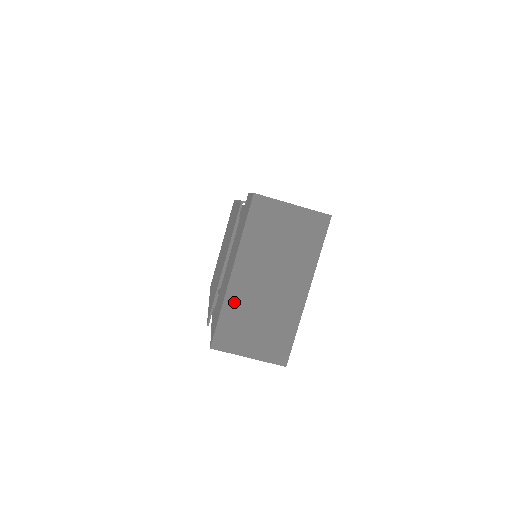
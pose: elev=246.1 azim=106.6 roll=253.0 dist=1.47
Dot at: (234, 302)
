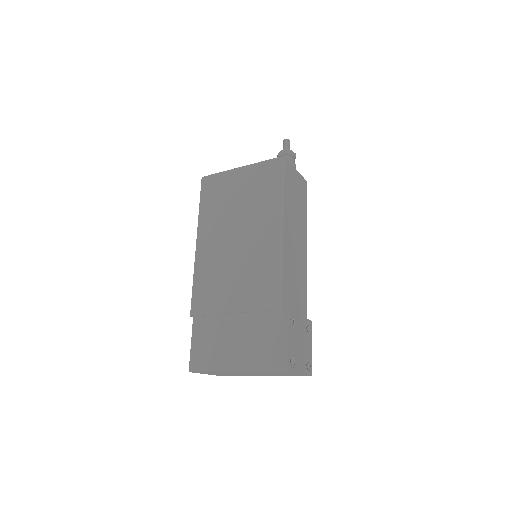
Dot at: occluded
